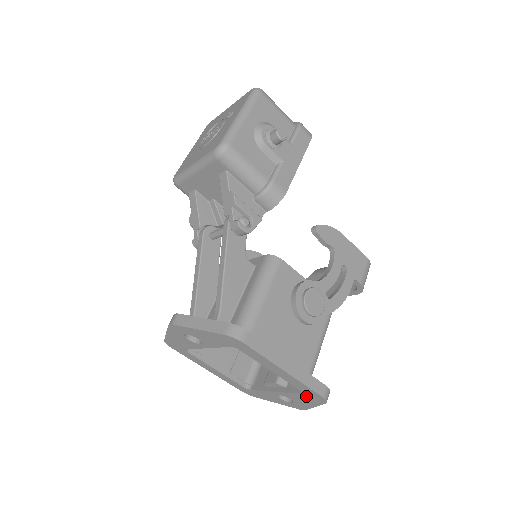
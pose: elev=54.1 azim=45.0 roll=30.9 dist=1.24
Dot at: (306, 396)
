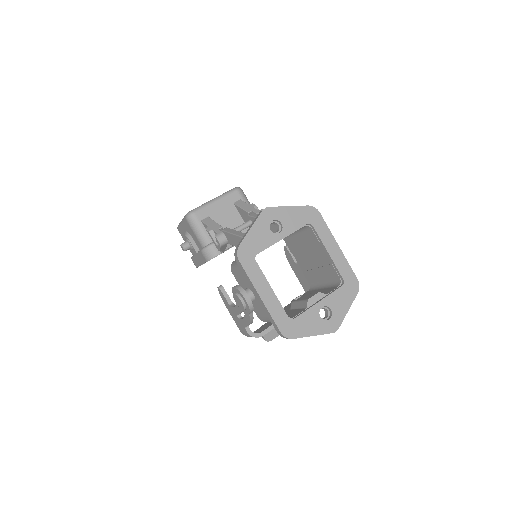
Dot at: (345, 288)
